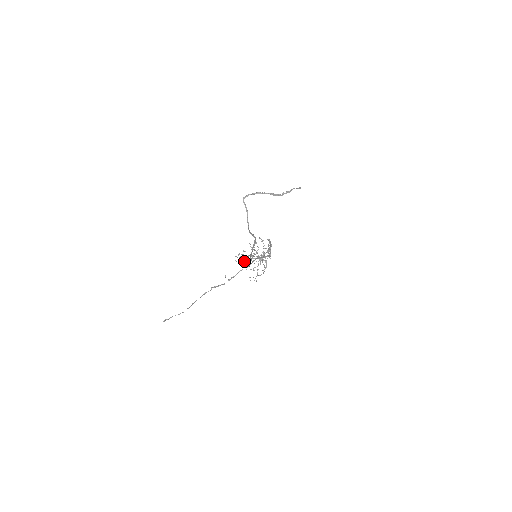
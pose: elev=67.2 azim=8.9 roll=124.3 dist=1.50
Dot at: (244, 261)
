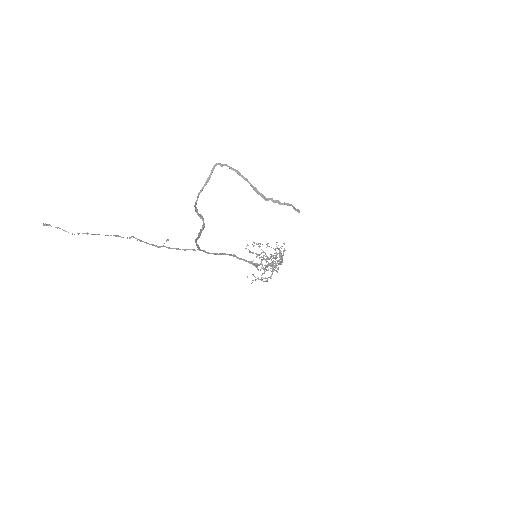
Dot at: (253, 253)
